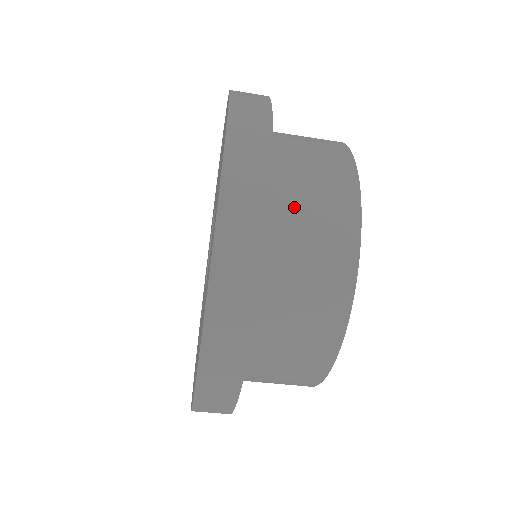
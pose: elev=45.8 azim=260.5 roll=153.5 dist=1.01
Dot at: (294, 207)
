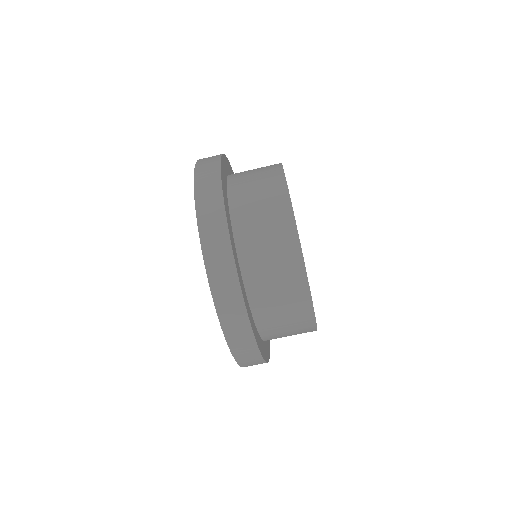
Dot at: occluded
